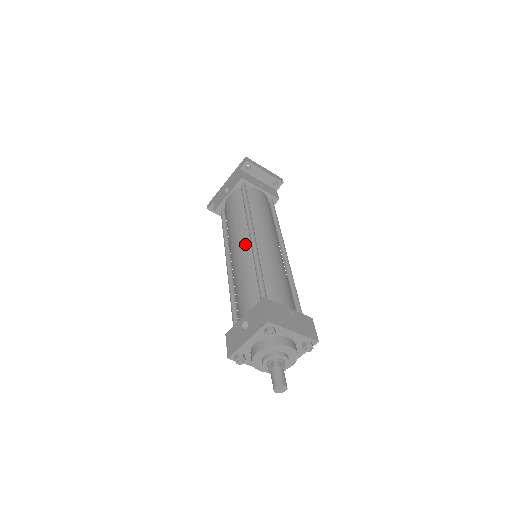
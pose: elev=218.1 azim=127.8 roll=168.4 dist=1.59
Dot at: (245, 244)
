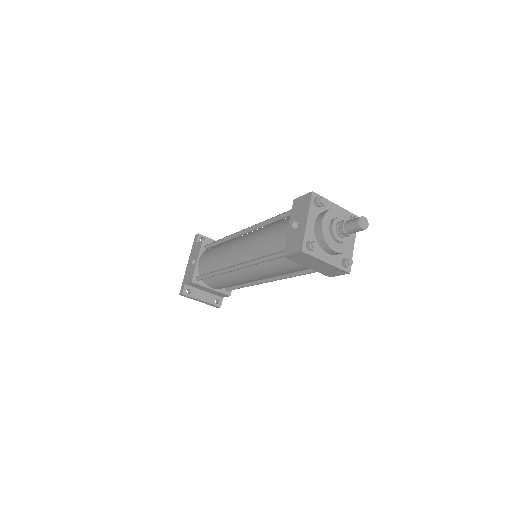
Dot at: (243, 237)
